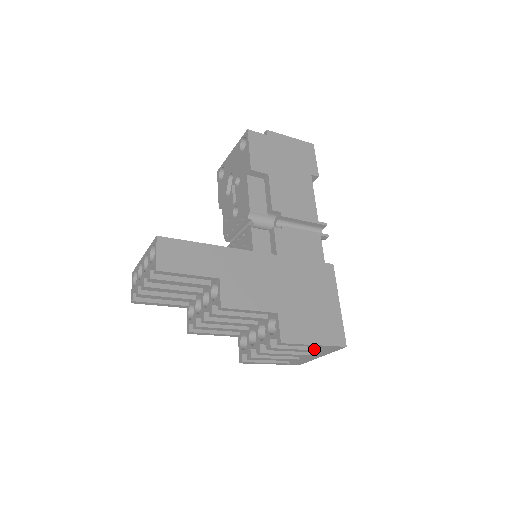
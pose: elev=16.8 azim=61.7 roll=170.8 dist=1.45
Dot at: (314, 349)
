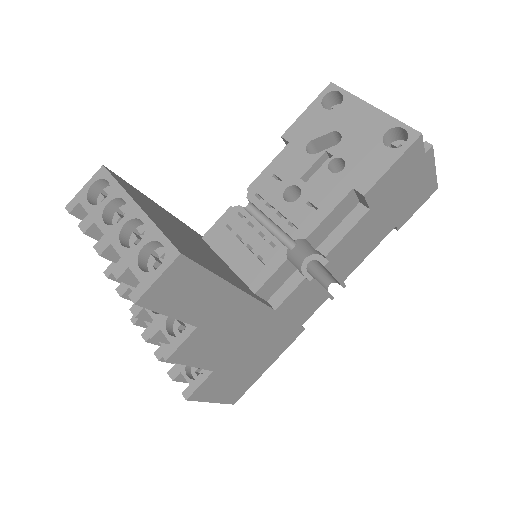
Dot at: occluded
